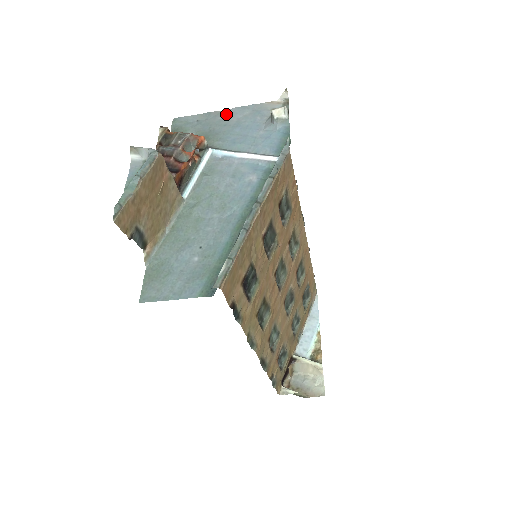
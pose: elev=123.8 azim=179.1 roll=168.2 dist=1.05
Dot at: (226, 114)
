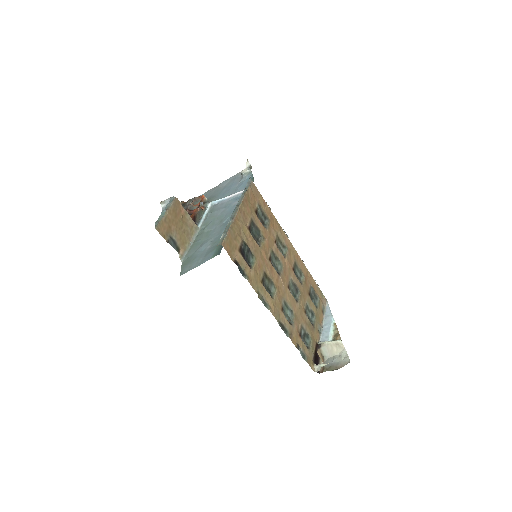
Dot at: (218, 187)
